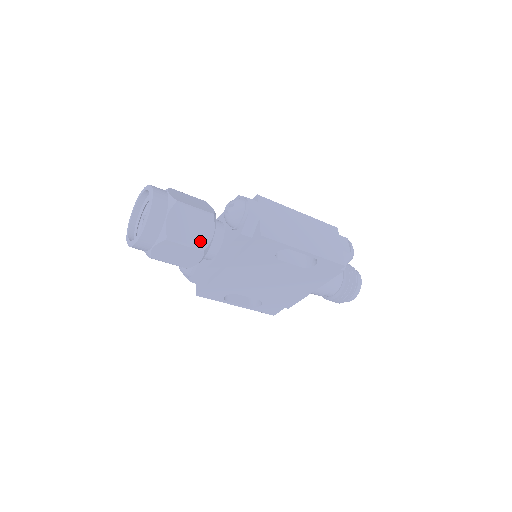
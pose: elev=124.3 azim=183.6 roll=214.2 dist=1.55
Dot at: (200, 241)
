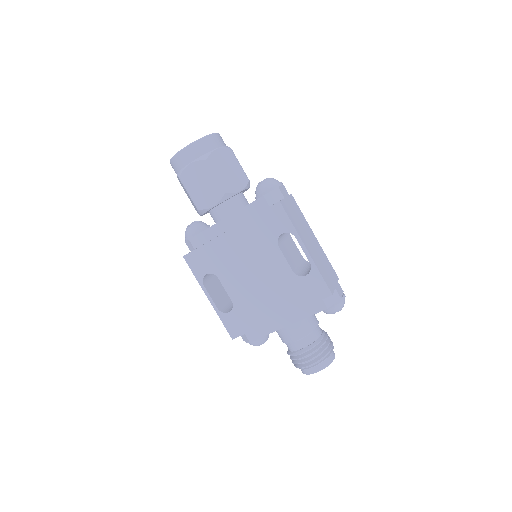
Dot at: (227, 185)
